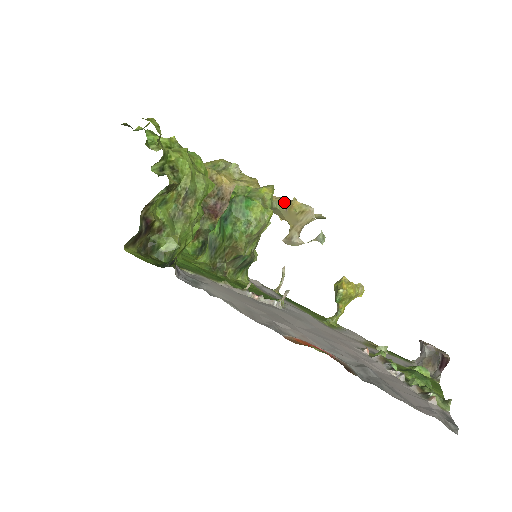
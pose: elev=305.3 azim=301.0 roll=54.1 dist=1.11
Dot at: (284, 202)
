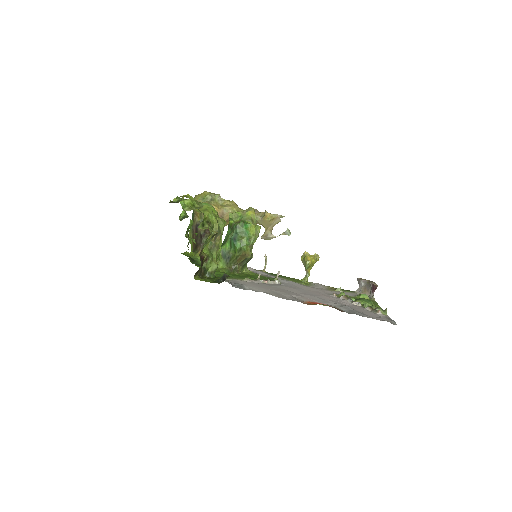
Dot at: (259, 214)
